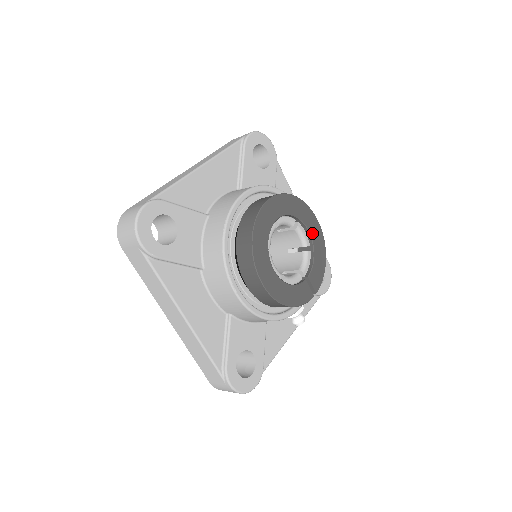
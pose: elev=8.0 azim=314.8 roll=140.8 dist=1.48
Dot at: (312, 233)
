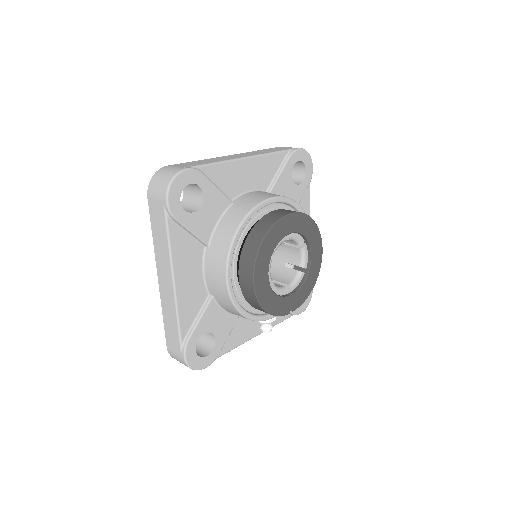
Dot at: (313, 258)
